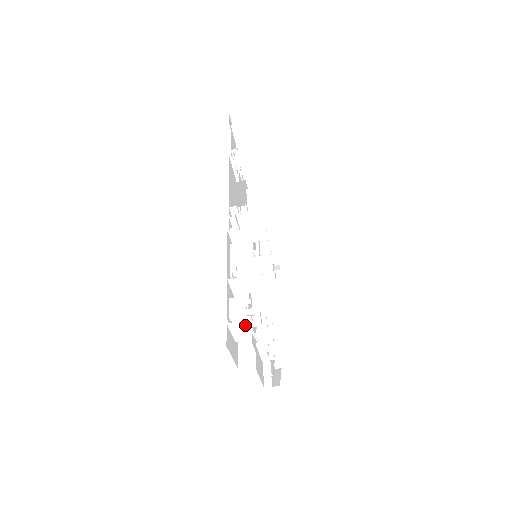
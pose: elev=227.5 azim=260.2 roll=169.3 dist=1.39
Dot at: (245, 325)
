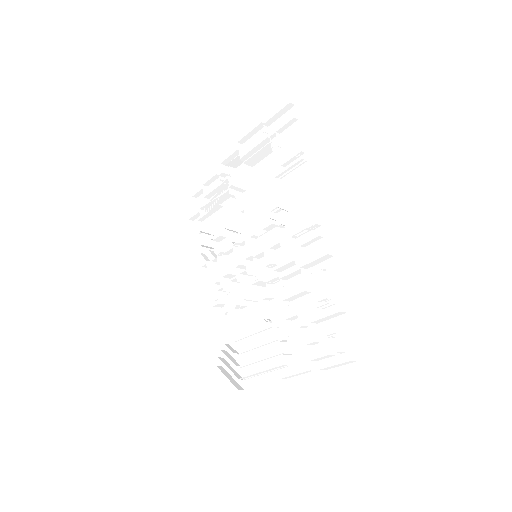
Dot at: (293, 343)
